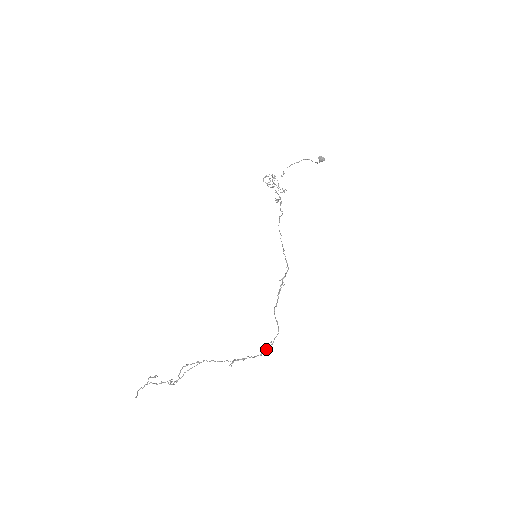
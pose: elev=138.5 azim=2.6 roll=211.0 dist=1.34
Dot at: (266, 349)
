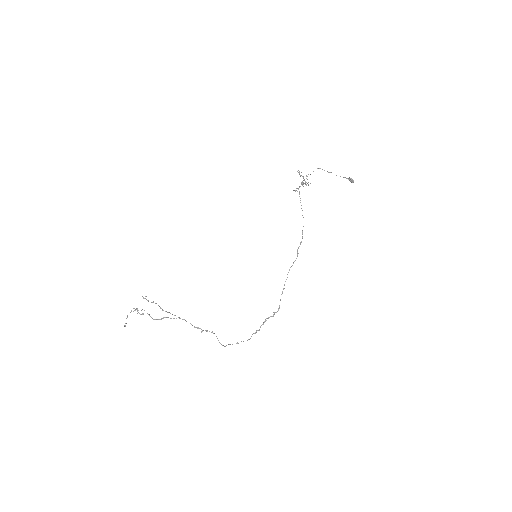
Dot at: occluded
